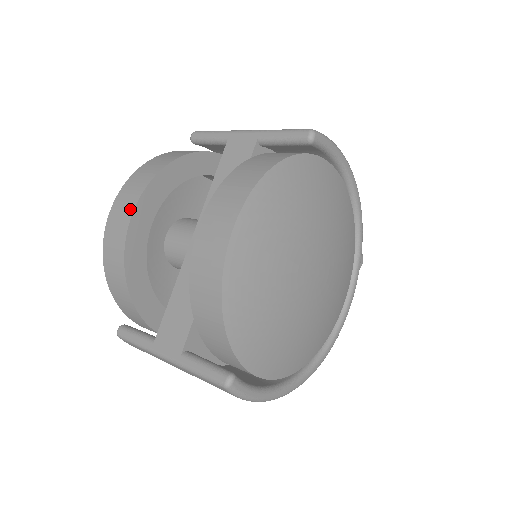
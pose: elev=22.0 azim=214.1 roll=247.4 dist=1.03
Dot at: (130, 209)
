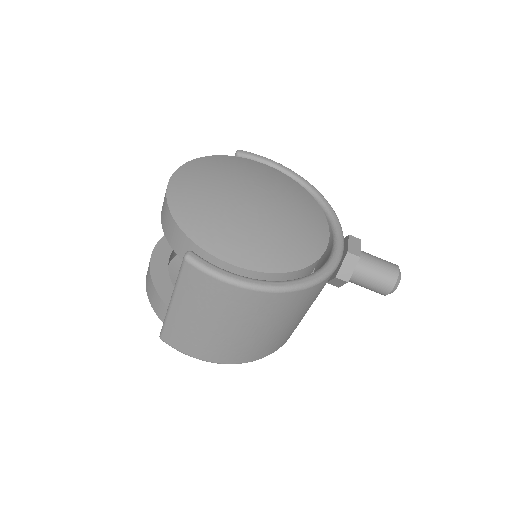
Dot at: (155, 247)
